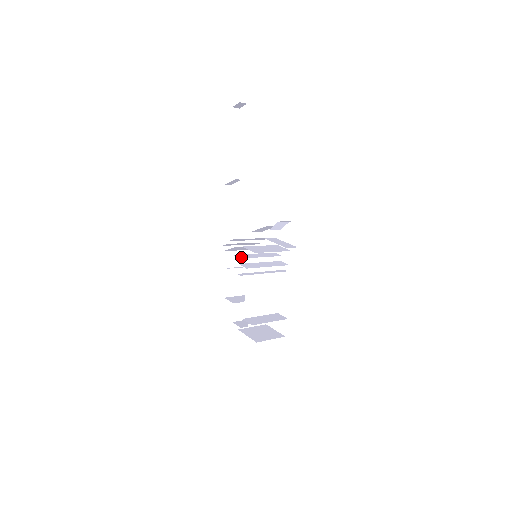
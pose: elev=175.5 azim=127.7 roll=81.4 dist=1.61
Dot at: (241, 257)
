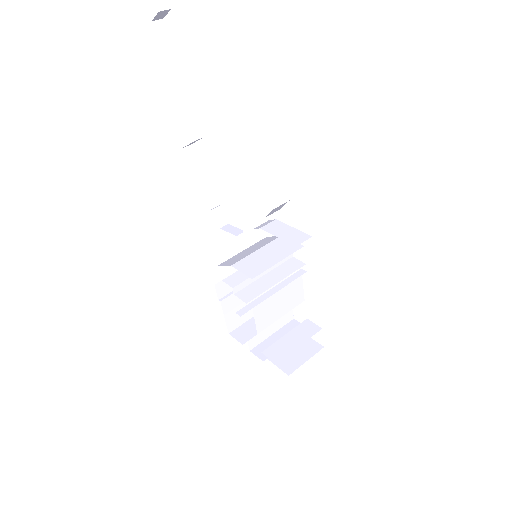
Dot at: (234, 283)
